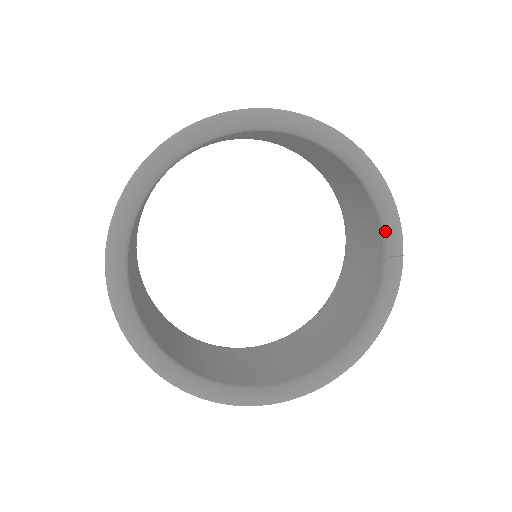
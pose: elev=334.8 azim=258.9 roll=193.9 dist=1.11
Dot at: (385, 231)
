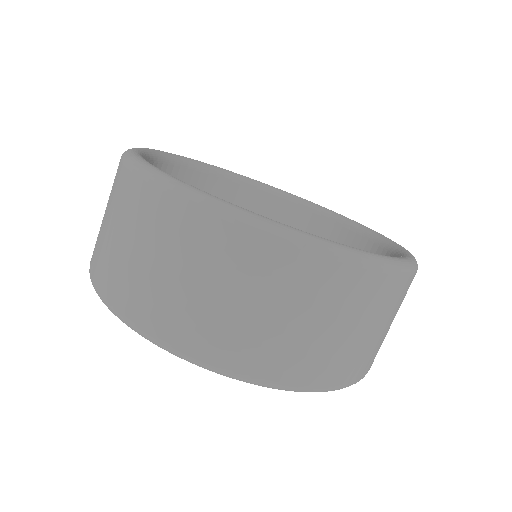
Dot at: occluded
